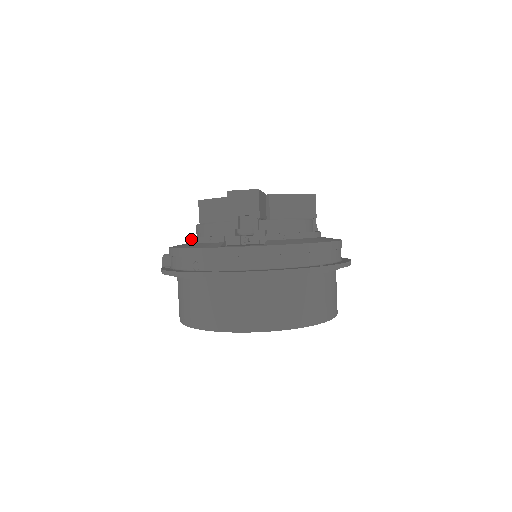
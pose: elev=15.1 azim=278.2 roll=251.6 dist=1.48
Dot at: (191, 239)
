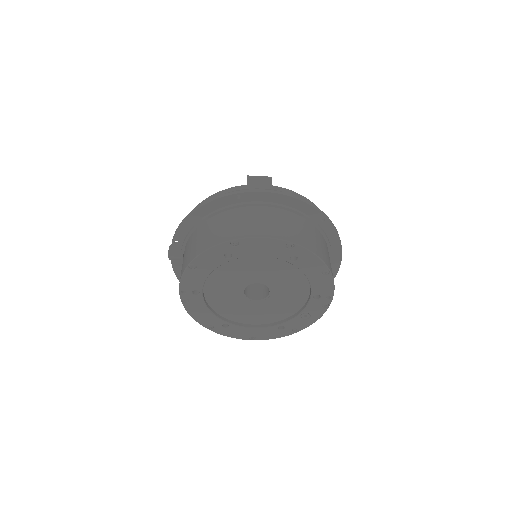
Dot at: occluded
